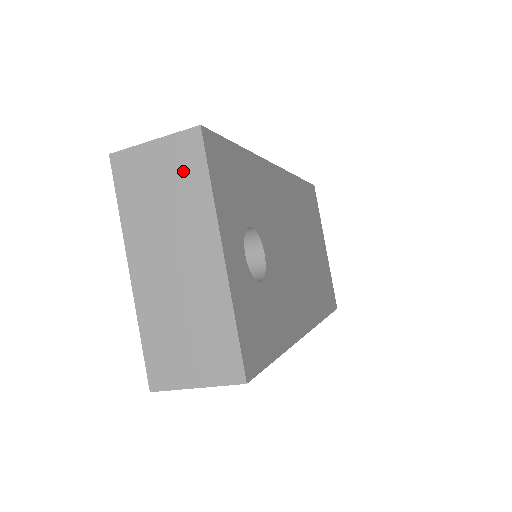
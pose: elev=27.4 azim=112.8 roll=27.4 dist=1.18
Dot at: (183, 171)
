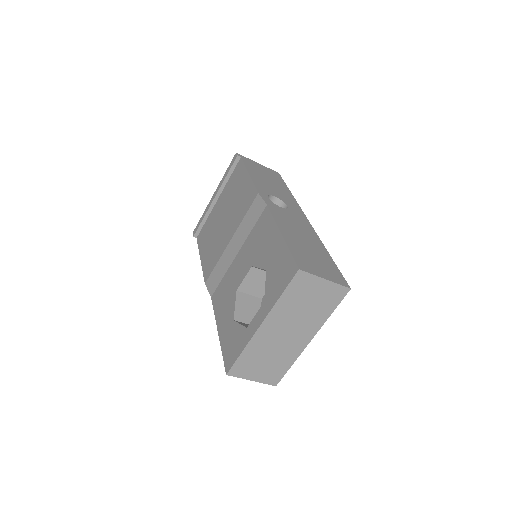
Dot at: (326, 301)
